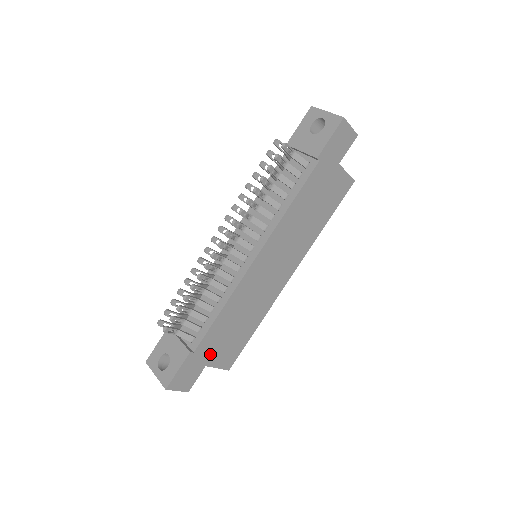
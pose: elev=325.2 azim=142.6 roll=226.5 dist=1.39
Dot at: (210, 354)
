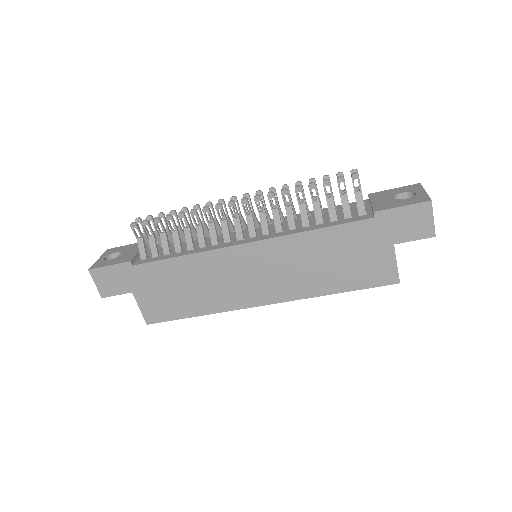
Dot at: (144, 286)
